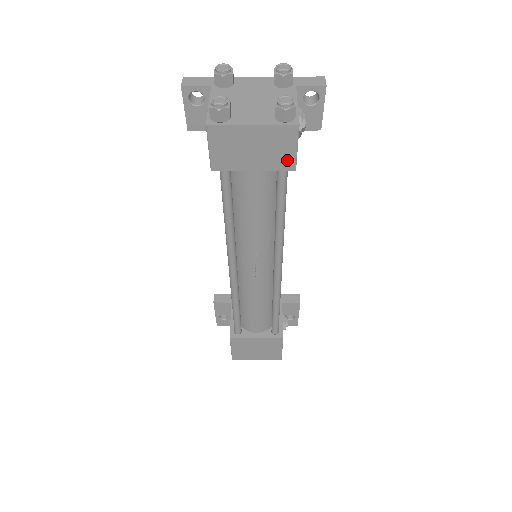
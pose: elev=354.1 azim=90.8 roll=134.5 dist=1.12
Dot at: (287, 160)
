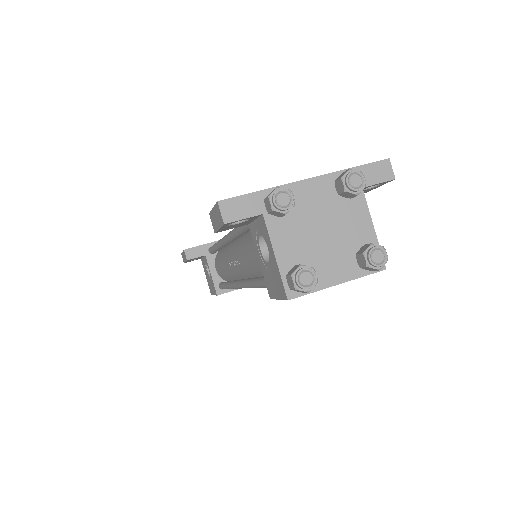
Dot at: occluded
